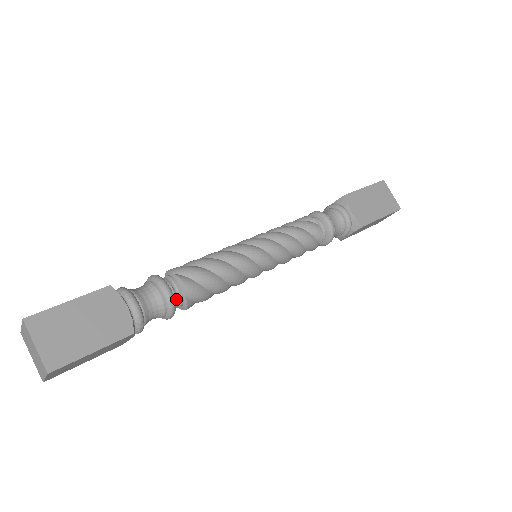
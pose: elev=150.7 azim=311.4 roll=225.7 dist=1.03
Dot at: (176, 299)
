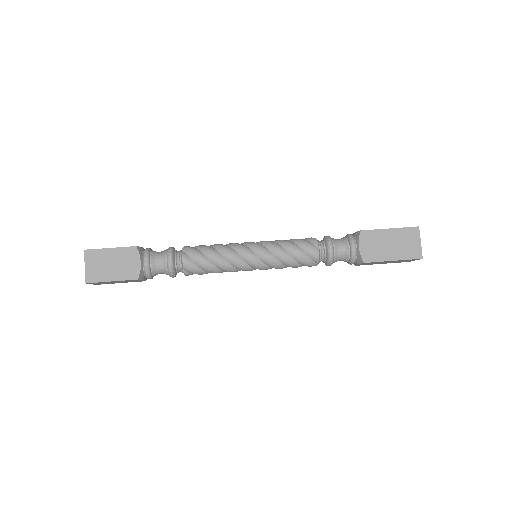
Dot at: (177, 267)
